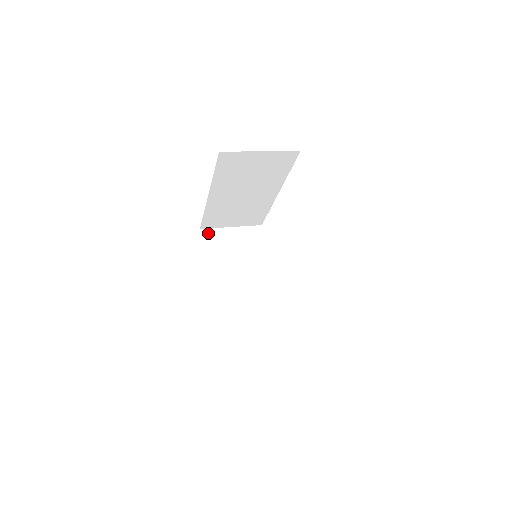
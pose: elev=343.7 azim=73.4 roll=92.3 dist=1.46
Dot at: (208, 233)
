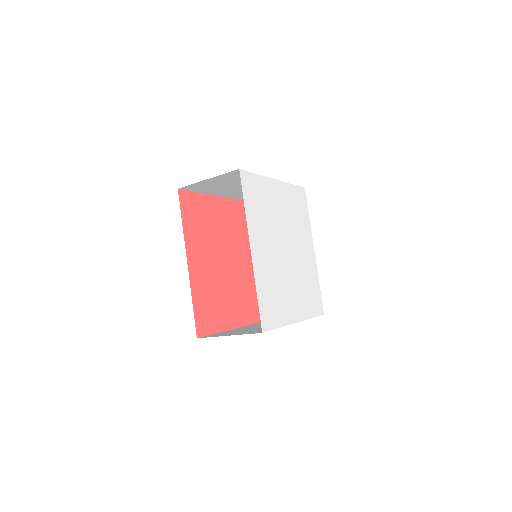
Dot at: occluded
